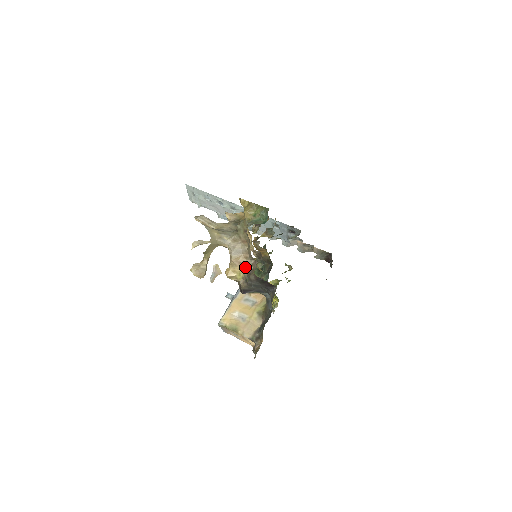
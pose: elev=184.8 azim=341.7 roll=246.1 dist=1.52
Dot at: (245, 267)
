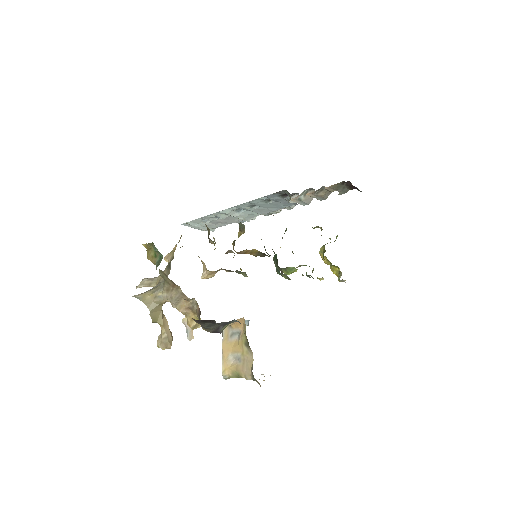
Dot at: (194, 310)
